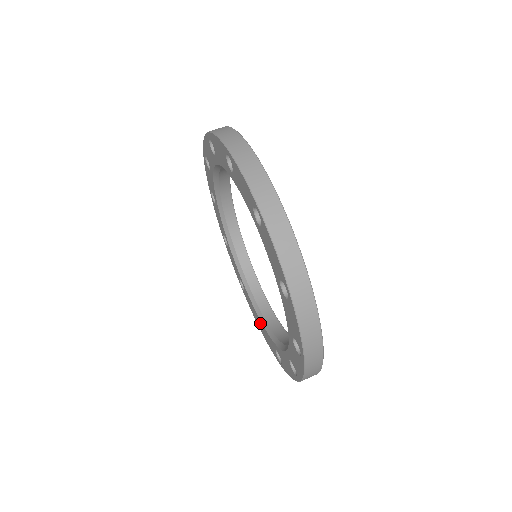
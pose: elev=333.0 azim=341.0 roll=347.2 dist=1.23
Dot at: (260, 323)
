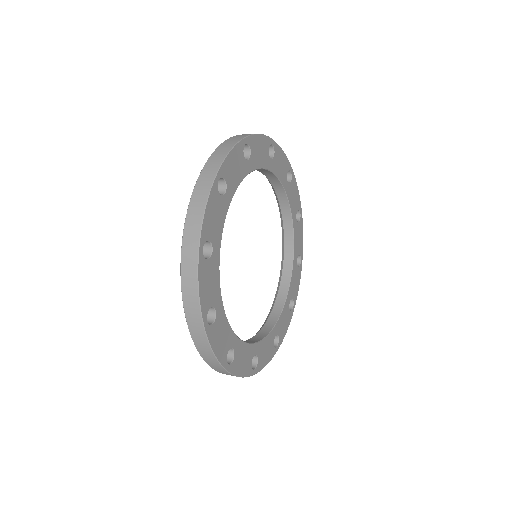
Dot at: occluded
